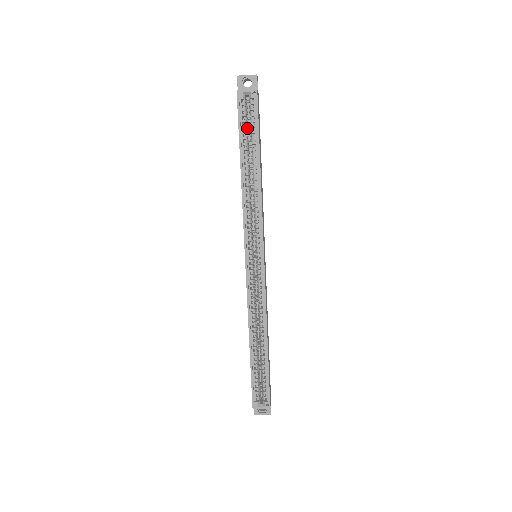
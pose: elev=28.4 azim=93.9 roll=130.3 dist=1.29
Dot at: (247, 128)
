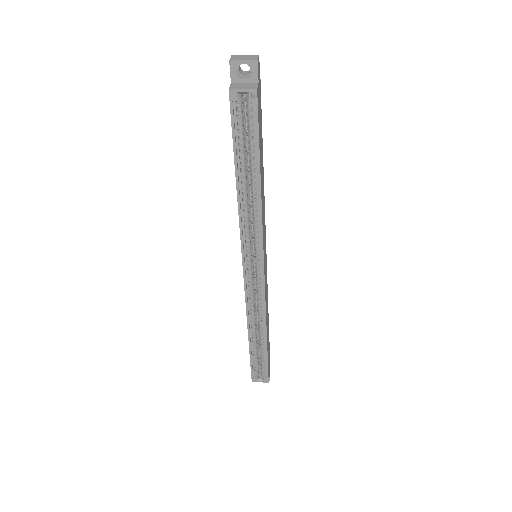
Dot at: (244, 134)
